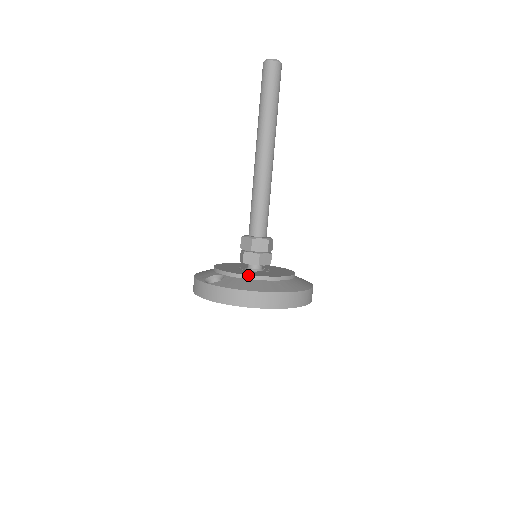
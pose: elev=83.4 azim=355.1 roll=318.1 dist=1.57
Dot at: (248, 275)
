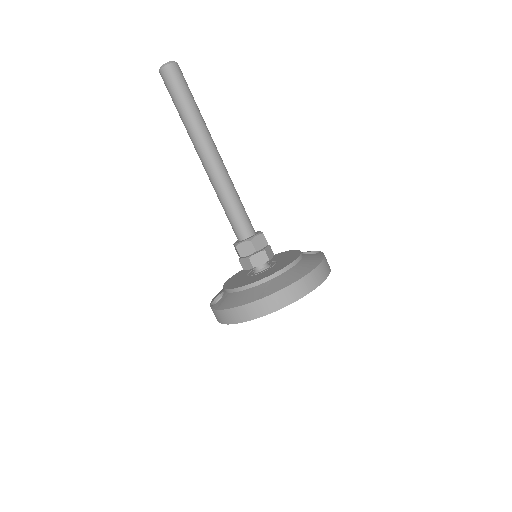
Dot at: (236, 288)
